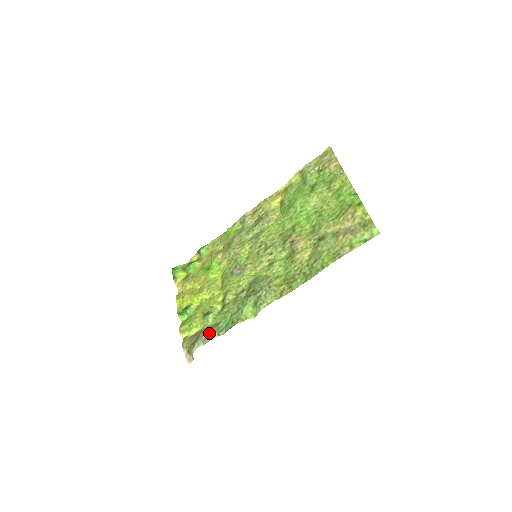
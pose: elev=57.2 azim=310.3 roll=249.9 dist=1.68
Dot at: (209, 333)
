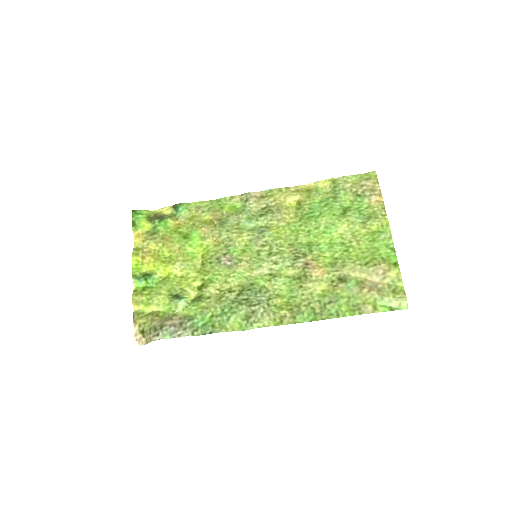
Dot at: (180, 327)
